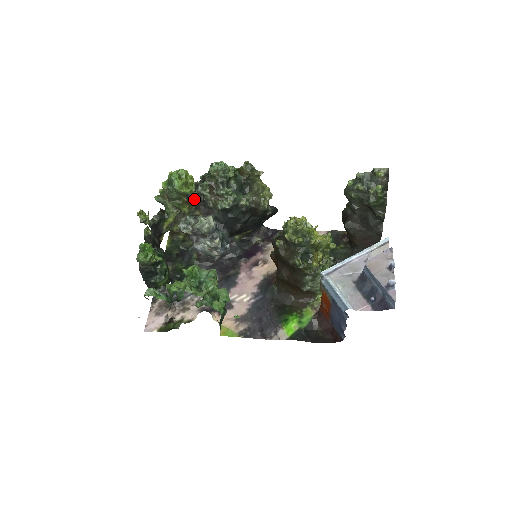
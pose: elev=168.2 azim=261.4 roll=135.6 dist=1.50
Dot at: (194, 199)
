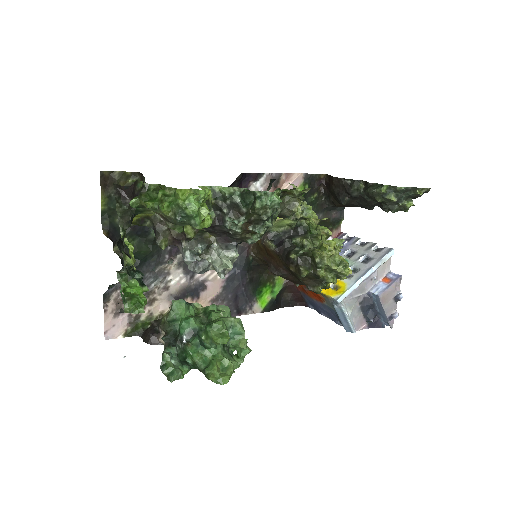
Dot at: (211, 227)
